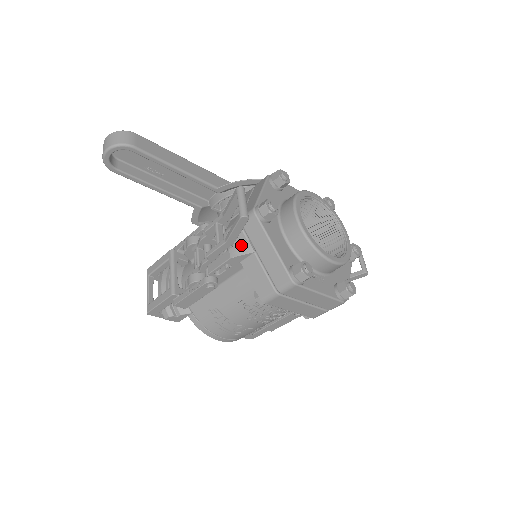
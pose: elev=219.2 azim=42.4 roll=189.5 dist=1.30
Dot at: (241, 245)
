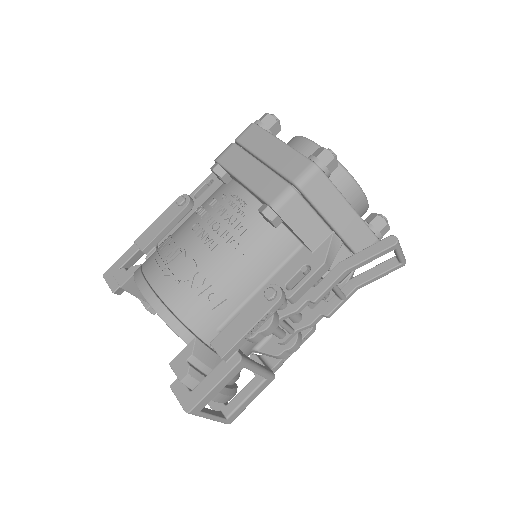
Dot at: occluded
